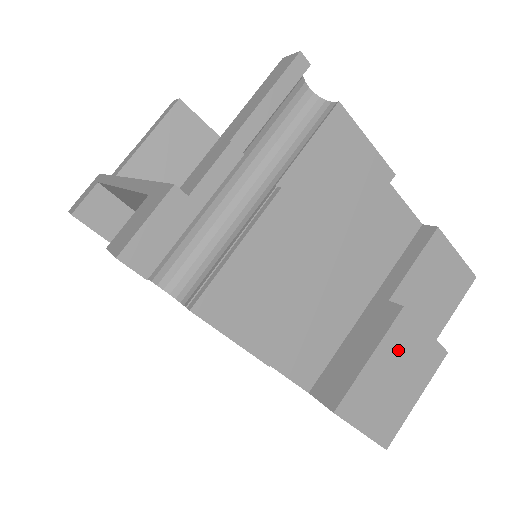
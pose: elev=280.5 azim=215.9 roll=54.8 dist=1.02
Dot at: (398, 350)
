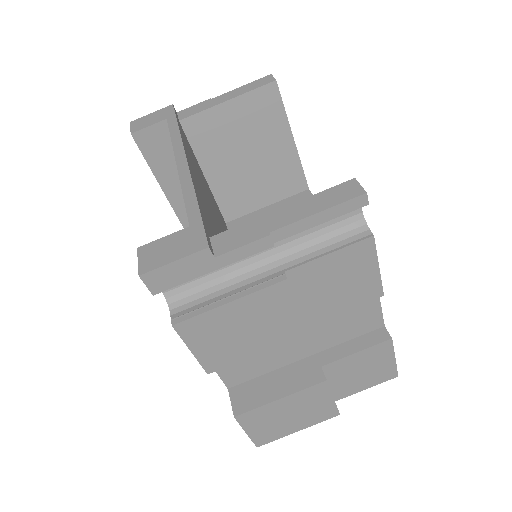
Dot at: (304, 401)
